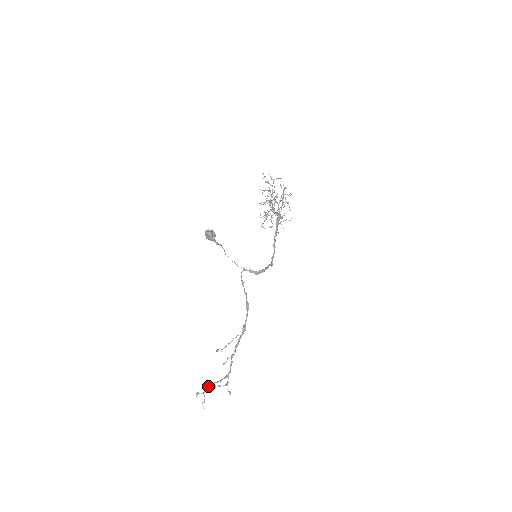
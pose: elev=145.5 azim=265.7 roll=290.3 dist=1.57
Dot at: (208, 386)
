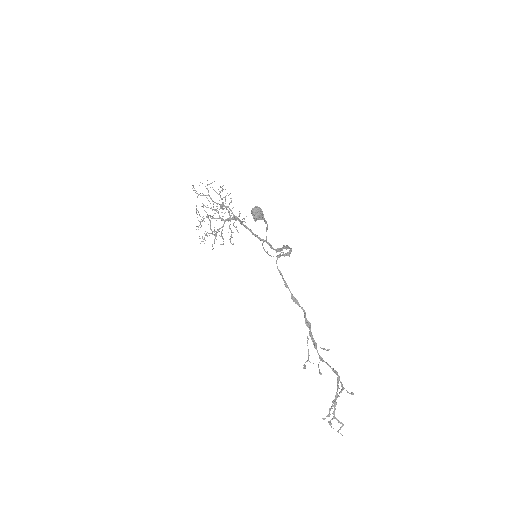
Dot at: (335, 402)
